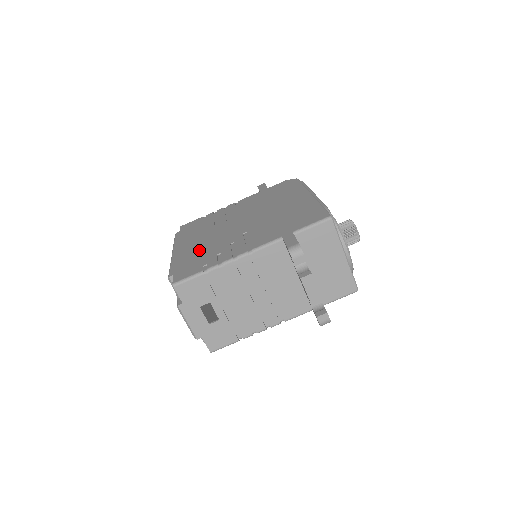
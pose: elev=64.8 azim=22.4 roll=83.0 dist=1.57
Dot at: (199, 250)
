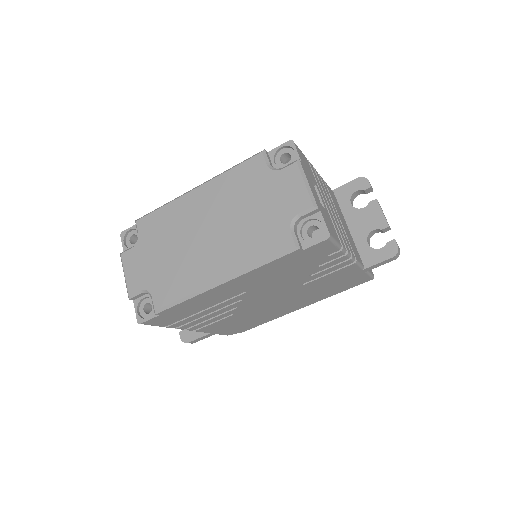
Dot at: occluded
